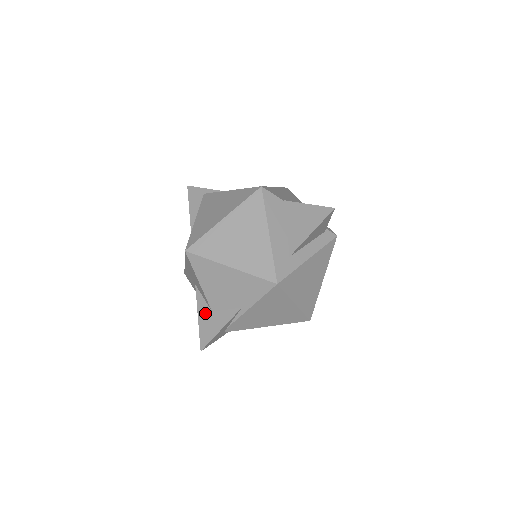
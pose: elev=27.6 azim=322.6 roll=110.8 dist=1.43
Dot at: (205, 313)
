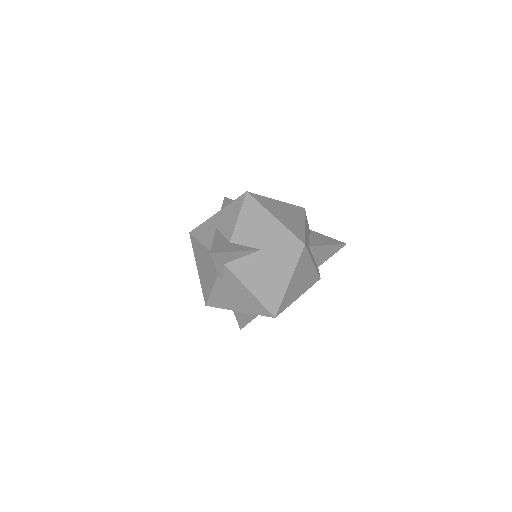
Dot at: (222, 240)
